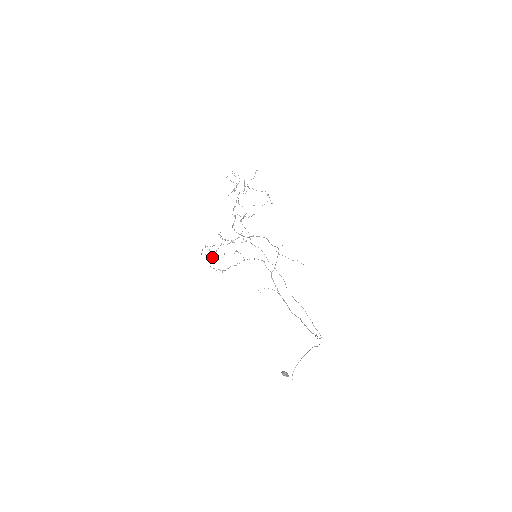
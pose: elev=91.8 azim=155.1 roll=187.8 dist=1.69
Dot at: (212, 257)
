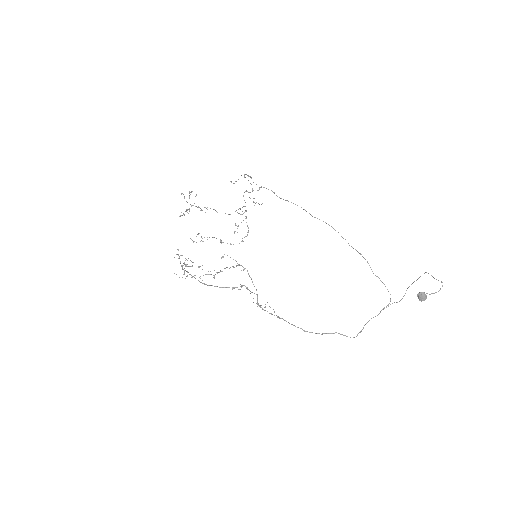
Dot at: occluded
